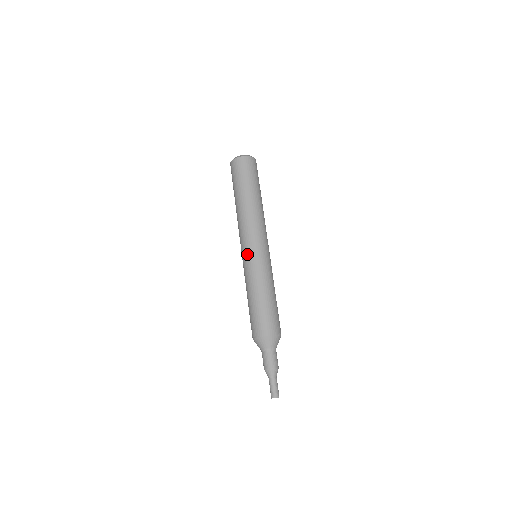
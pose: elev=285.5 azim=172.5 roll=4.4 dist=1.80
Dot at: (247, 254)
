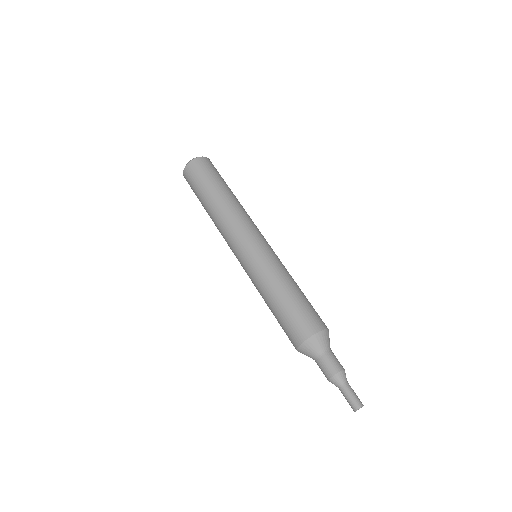
Dot at: (255, 247)
